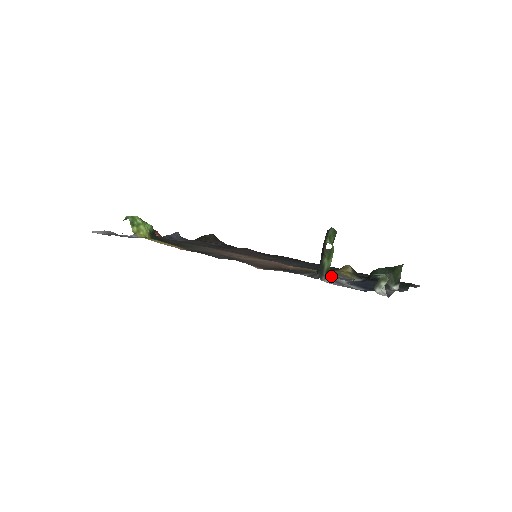
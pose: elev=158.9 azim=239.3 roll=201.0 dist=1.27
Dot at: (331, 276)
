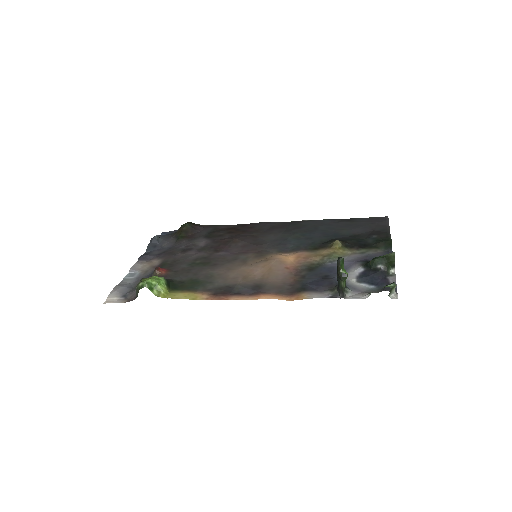
Dot at: (334, 265)
